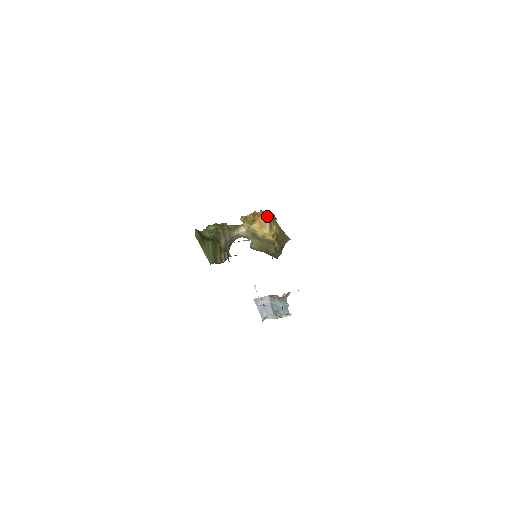
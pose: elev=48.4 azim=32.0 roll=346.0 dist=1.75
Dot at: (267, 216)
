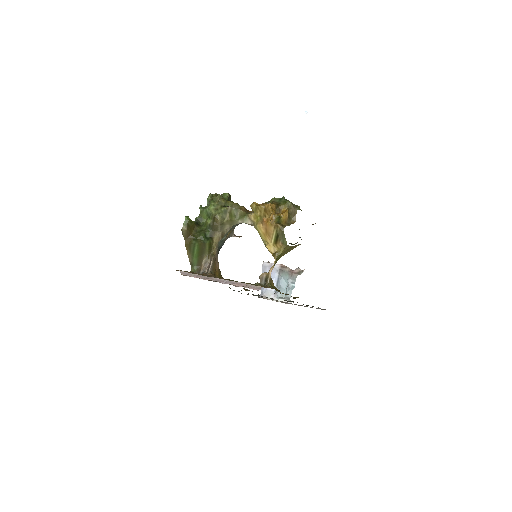
Dot at: (275, 227)
